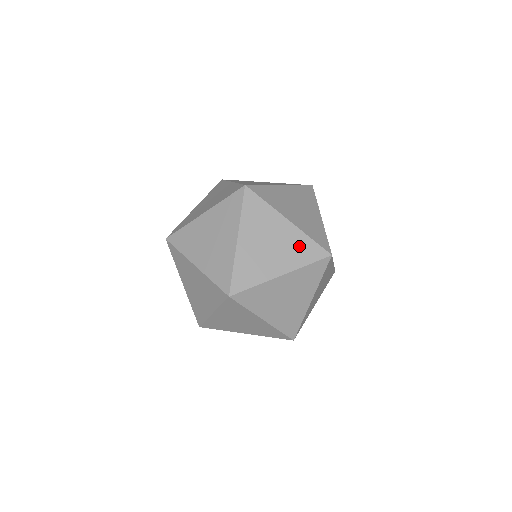
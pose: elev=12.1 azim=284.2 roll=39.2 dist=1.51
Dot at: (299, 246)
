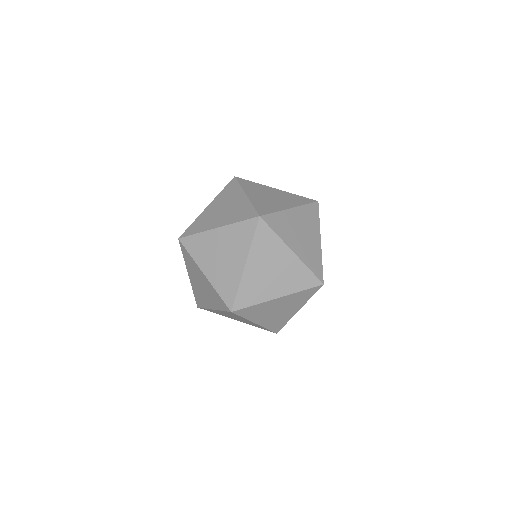
Dot at: (237, 235)
